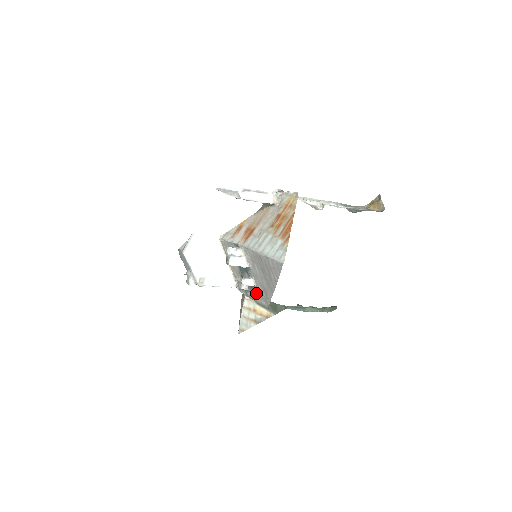
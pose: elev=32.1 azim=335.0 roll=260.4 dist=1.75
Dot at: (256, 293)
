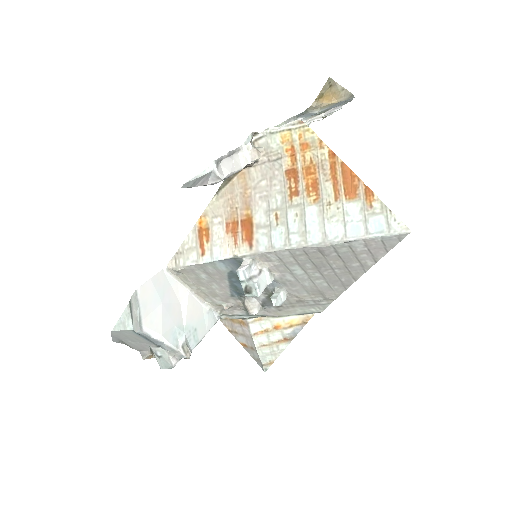
Dot at: (286, 305)
